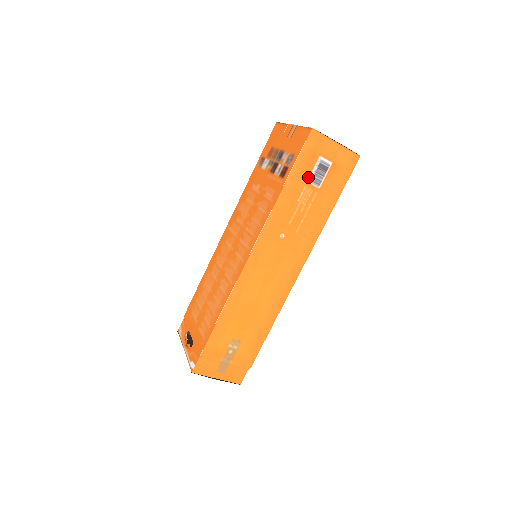
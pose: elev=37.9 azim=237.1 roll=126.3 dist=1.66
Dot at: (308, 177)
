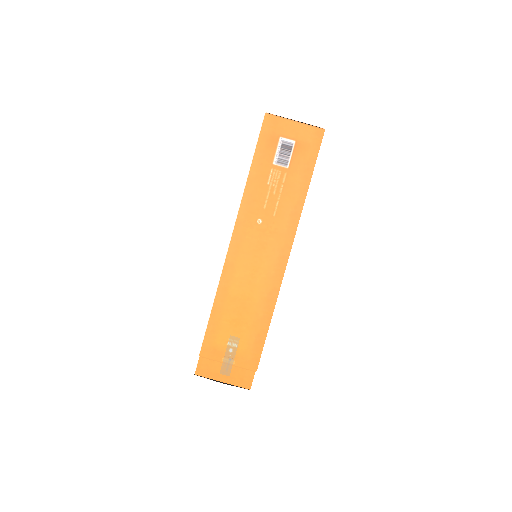
Dot at: (273, 159)
